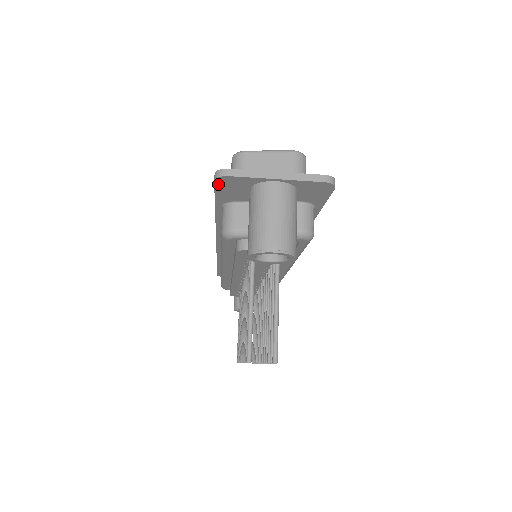
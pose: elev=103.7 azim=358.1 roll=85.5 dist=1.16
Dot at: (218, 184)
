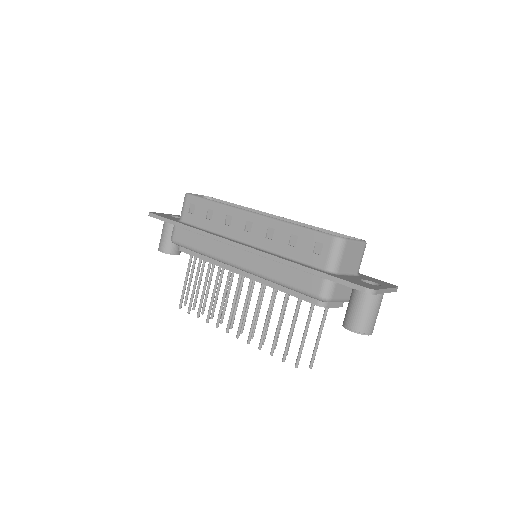
Dot at: (359, 290)
